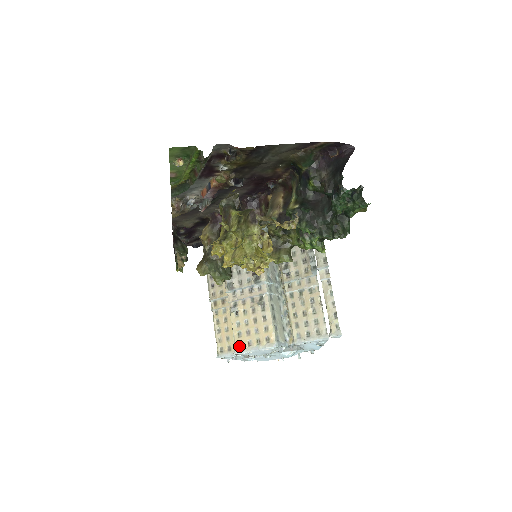
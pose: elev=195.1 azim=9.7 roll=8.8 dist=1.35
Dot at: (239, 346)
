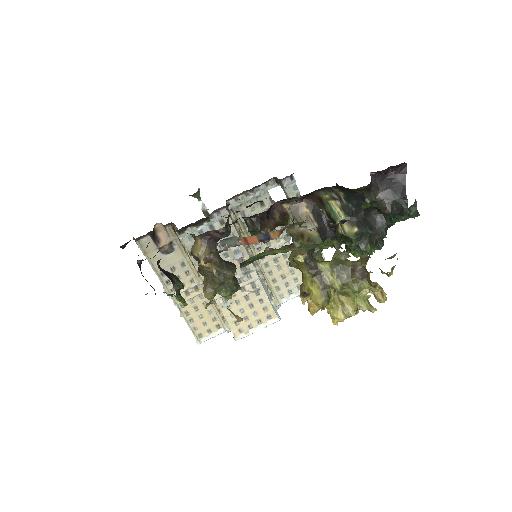
Dot at: (239, 333)
